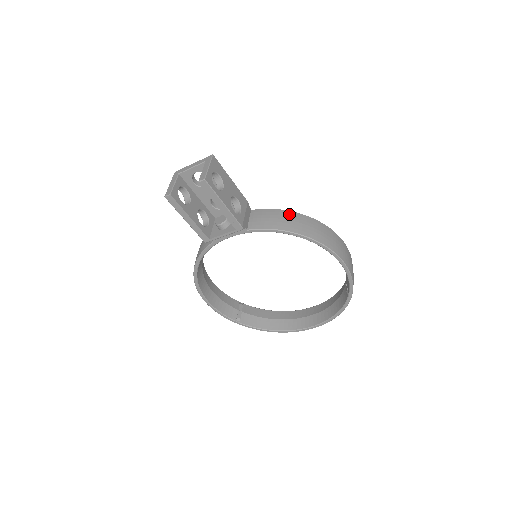
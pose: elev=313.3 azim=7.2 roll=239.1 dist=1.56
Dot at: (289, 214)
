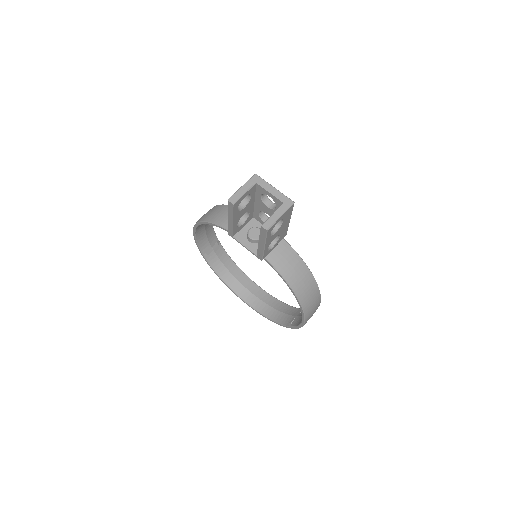
Dot at: (304, 269)
